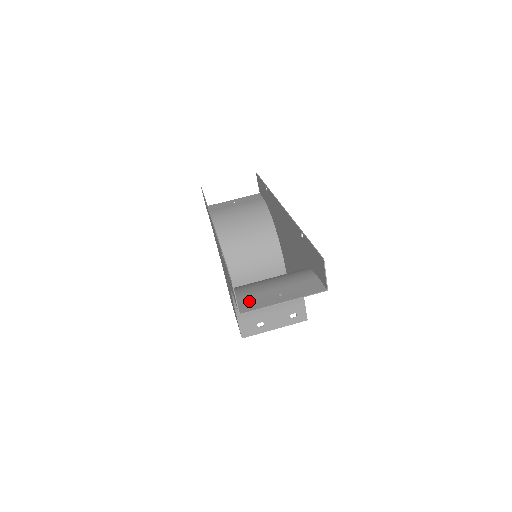
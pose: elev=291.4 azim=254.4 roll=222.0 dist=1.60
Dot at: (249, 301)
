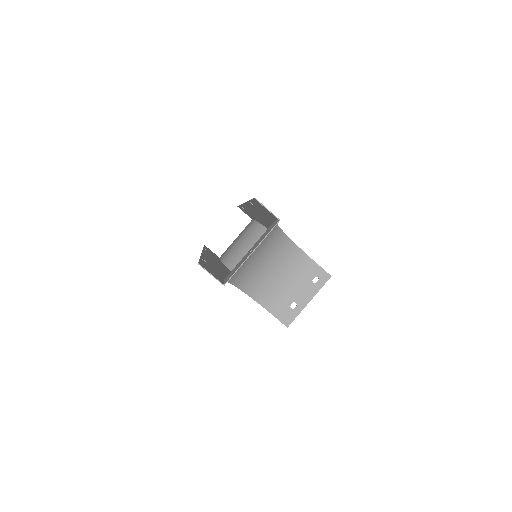
Dot at: (231, 273)
